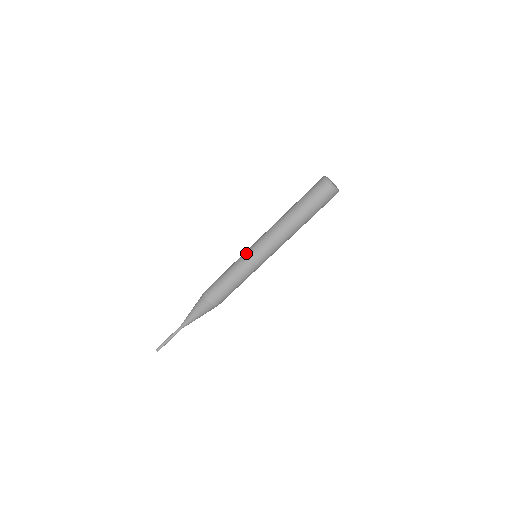
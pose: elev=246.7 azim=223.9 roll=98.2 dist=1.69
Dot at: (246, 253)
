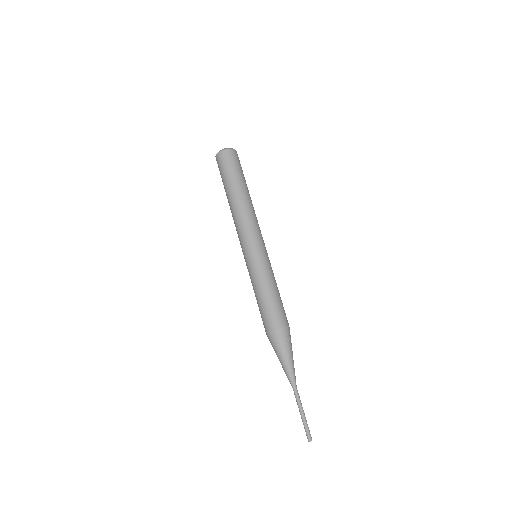
Dot at: (251, 259)
